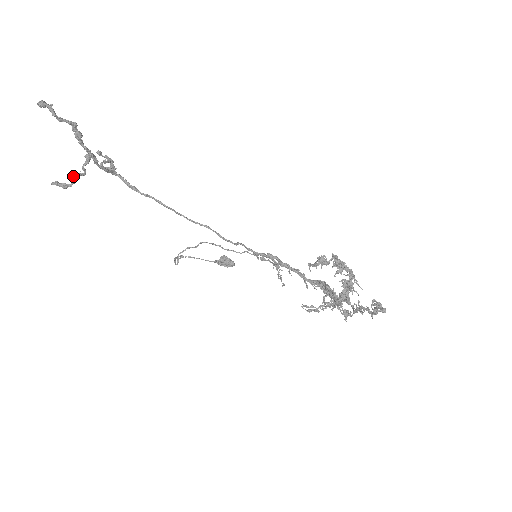
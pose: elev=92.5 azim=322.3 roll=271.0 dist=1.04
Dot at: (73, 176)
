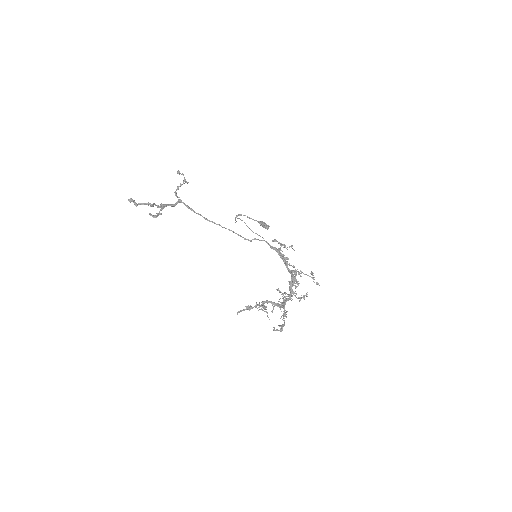
Dot at: (157, 213)
